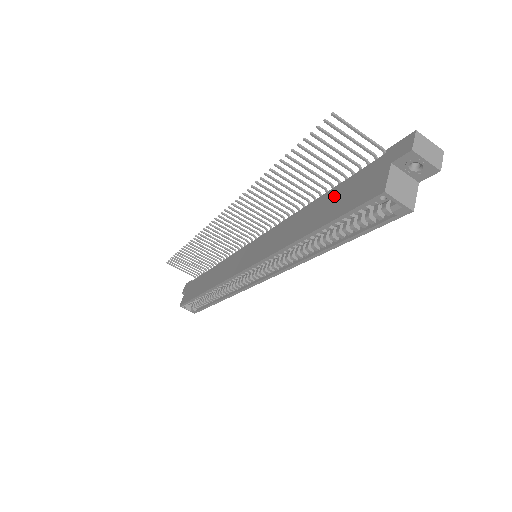
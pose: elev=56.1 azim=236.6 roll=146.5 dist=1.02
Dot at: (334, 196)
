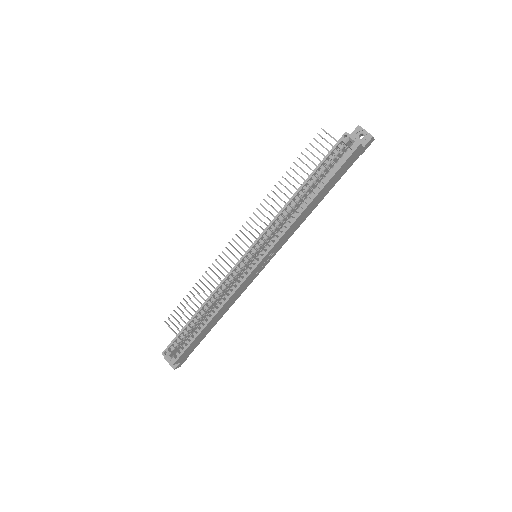
Dot at: occluded
